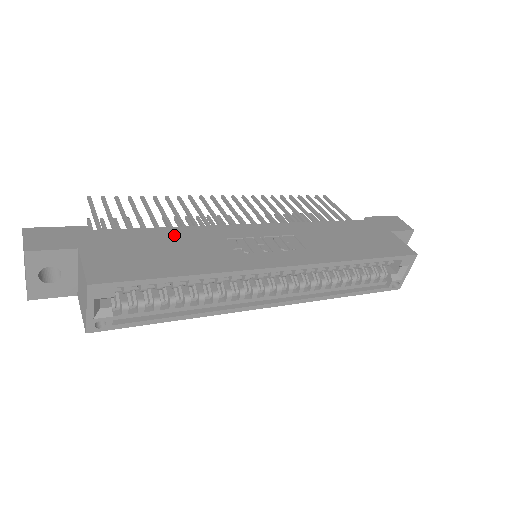
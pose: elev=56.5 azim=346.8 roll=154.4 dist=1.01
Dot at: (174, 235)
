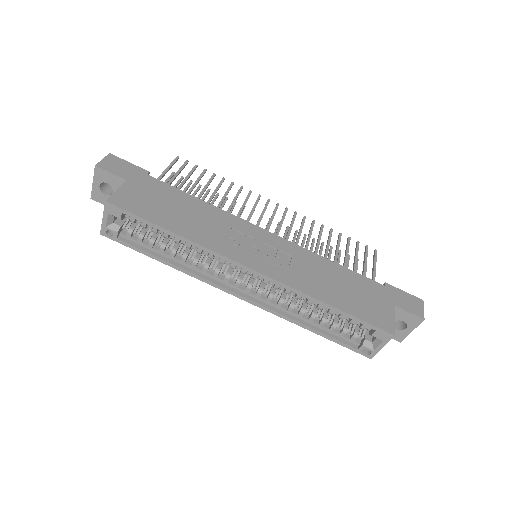
Dot at: (197, 205)
